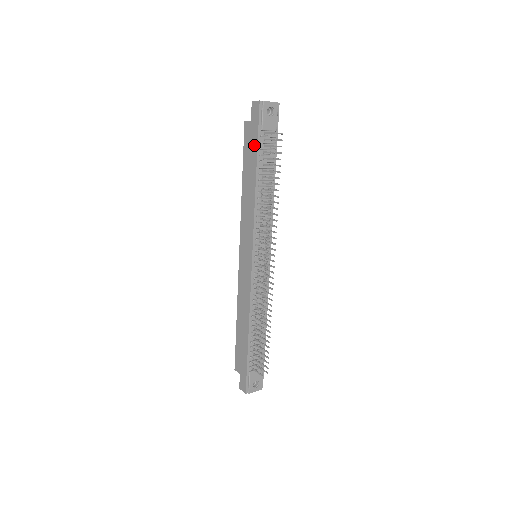
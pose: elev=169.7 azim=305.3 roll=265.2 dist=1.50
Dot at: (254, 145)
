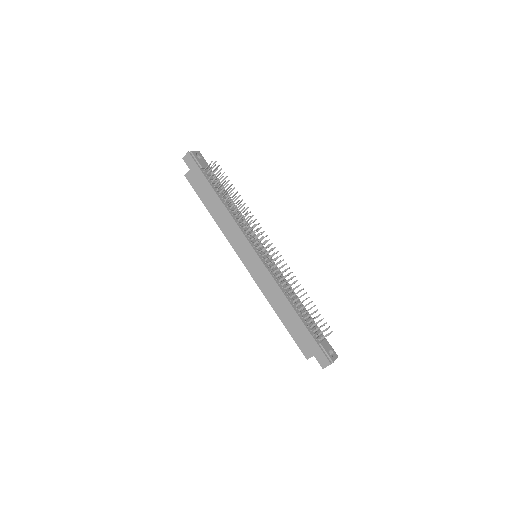
Dot at: (203, 180)
